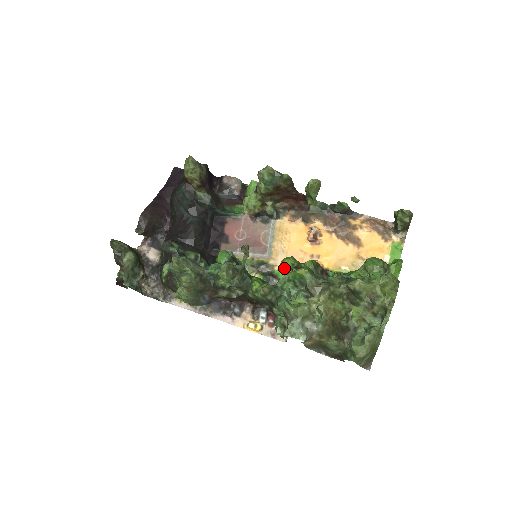
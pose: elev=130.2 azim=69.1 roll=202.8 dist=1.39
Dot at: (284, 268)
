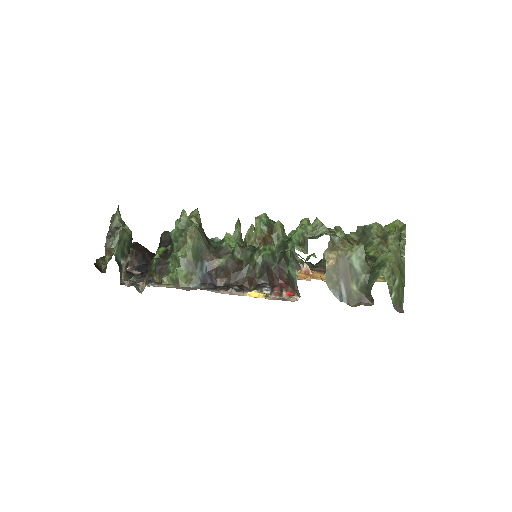
Dot at: occluded
